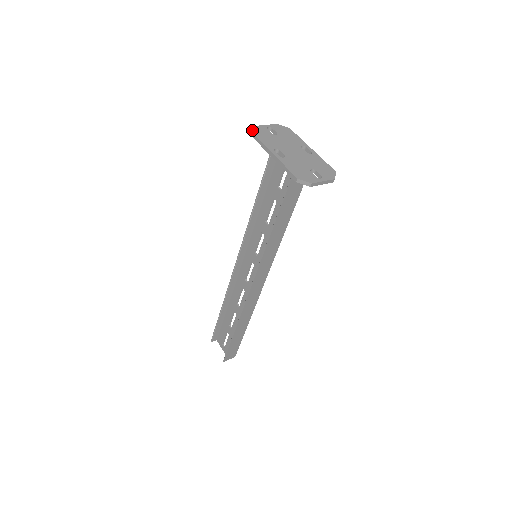
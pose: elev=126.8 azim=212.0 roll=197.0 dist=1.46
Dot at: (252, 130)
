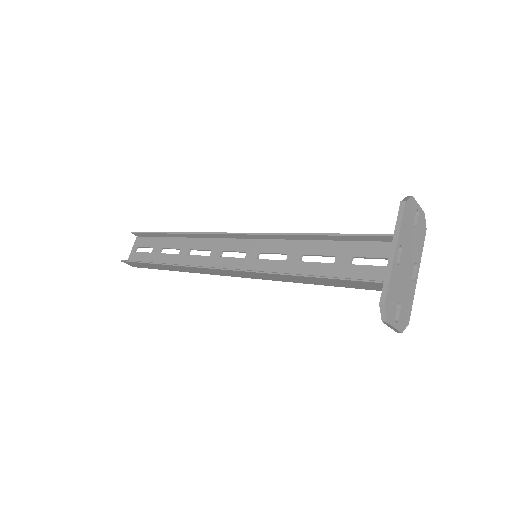
Dot at: (408, 199)
